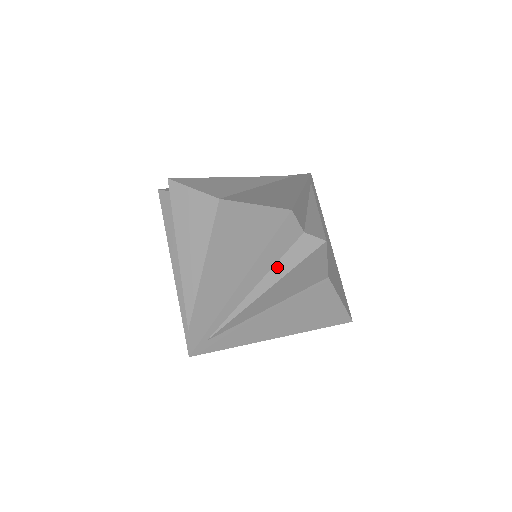
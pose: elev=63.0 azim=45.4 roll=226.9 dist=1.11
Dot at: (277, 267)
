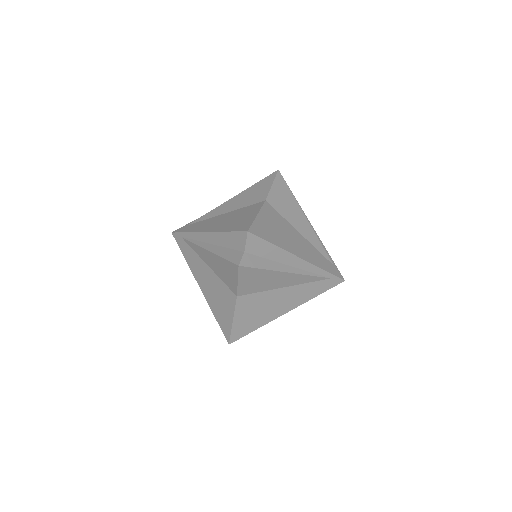
Dot at: (223, 249)
